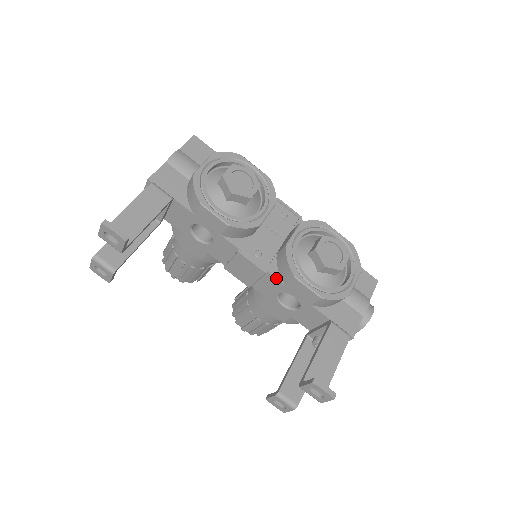
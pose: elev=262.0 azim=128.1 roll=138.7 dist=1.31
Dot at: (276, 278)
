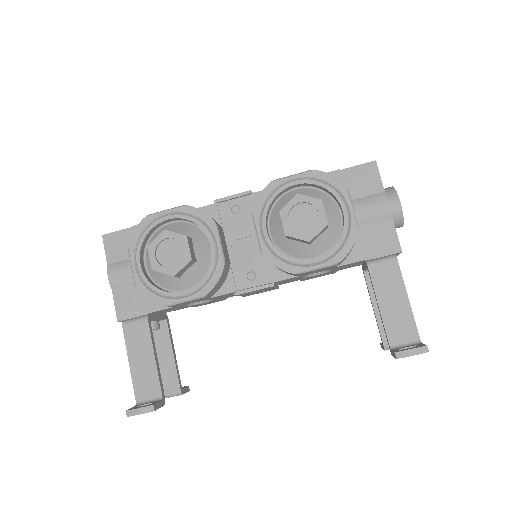
Dot at: occluded
